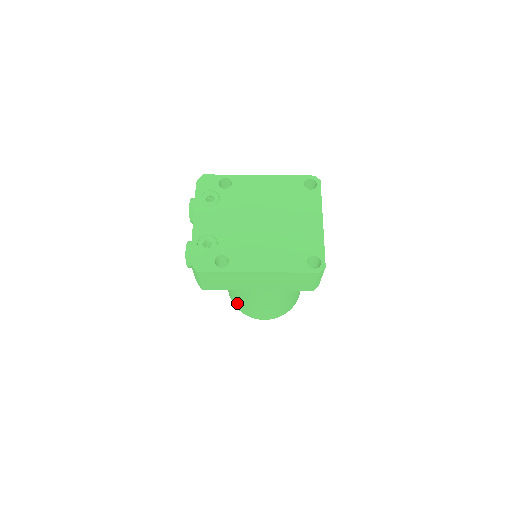
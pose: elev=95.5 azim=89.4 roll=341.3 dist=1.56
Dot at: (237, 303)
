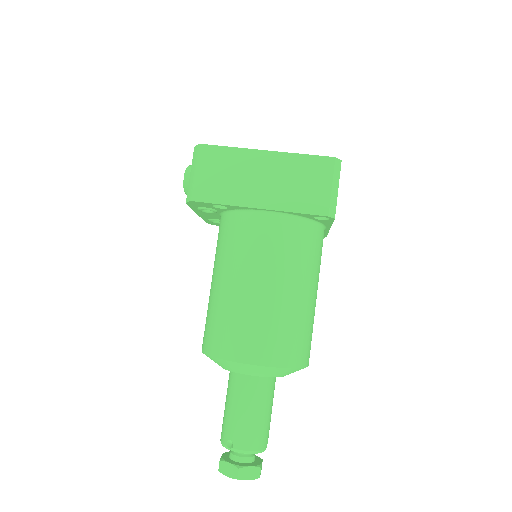
Dot at: (215, 327)
